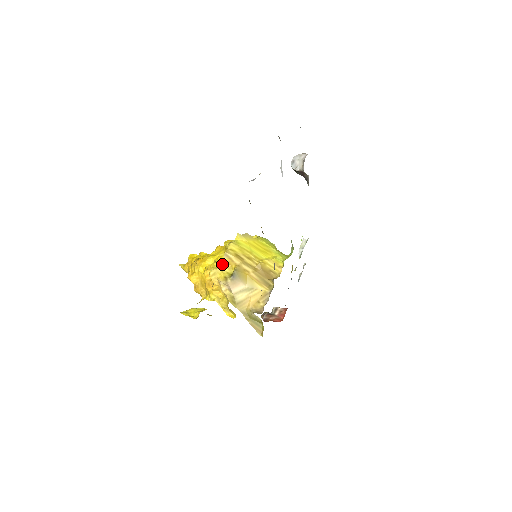
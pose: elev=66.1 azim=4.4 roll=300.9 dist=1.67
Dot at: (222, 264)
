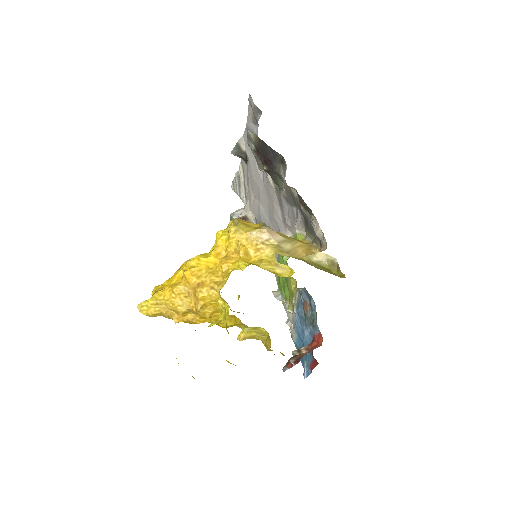
Dot at: (240, 223)
